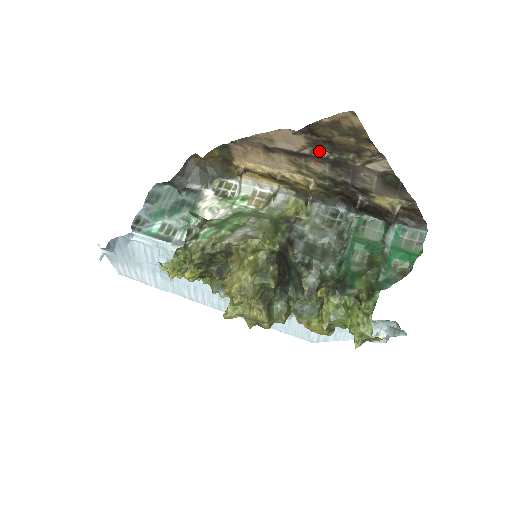
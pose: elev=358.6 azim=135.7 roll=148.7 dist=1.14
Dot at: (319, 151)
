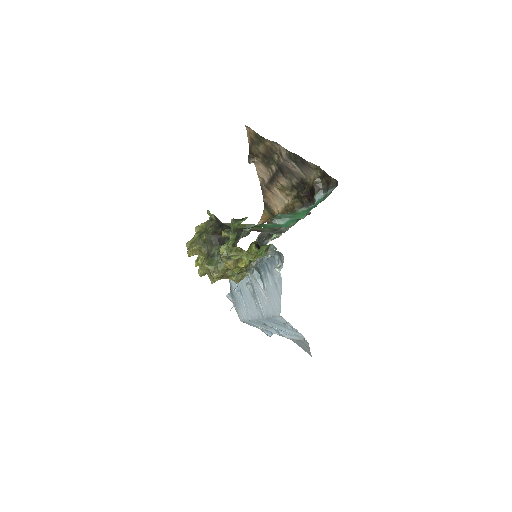
Dot at: (272, 168)
